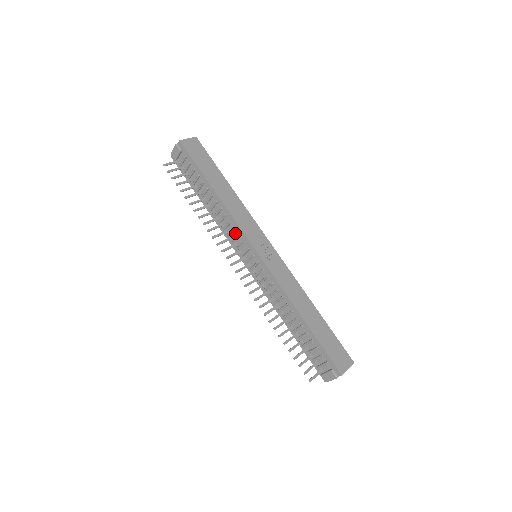
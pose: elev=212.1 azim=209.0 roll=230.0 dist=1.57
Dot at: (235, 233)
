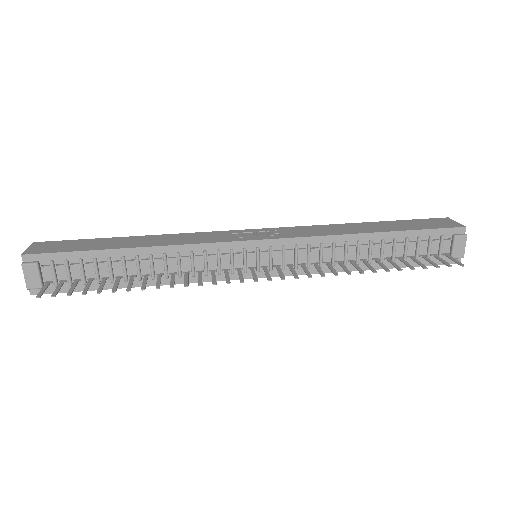
Dot at: (211, 259)
